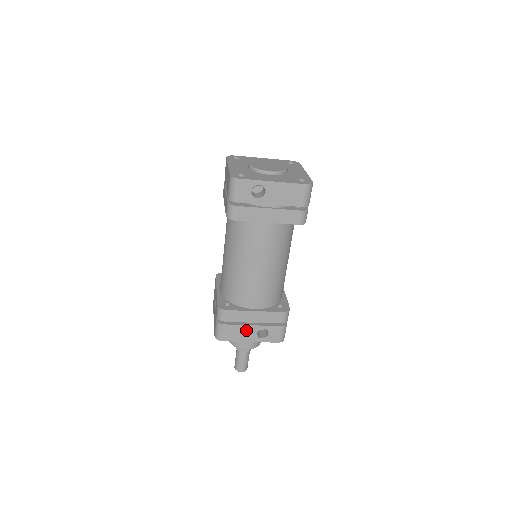
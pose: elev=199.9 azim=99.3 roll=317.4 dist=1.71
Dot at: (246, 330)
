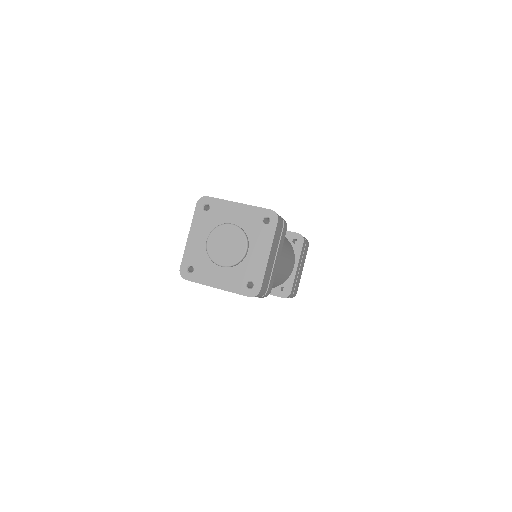
Dot at: occluded
